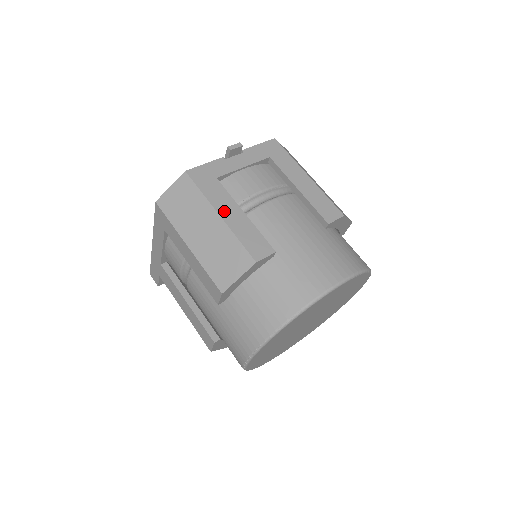
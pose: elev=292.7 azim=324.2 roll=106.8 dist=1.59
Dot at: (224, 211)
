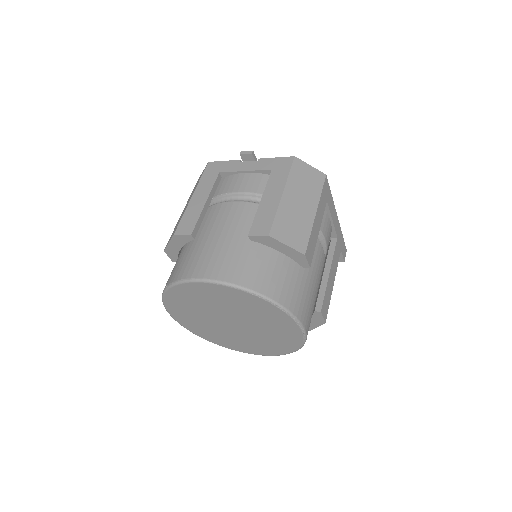
Dot at: (197, 195)
